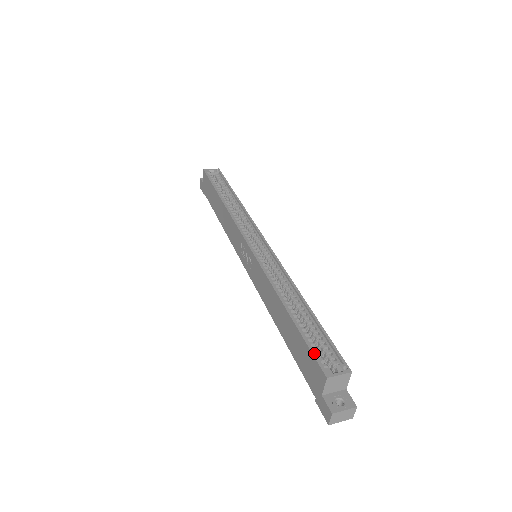
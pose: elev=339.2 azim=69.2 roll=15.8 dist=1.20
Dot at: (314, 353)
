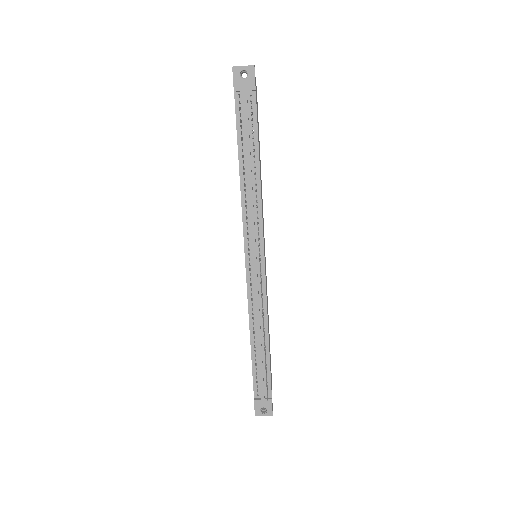
Dot at: occluded
